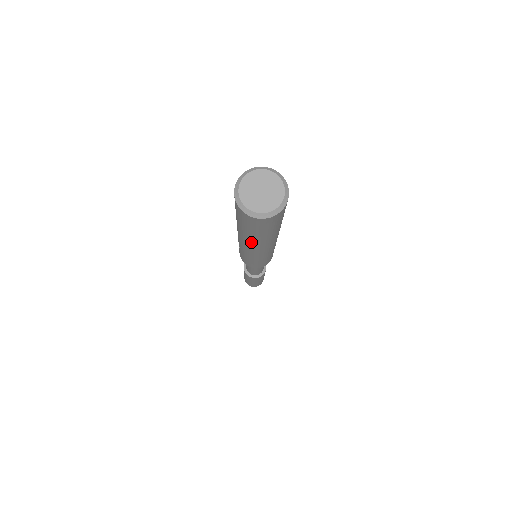
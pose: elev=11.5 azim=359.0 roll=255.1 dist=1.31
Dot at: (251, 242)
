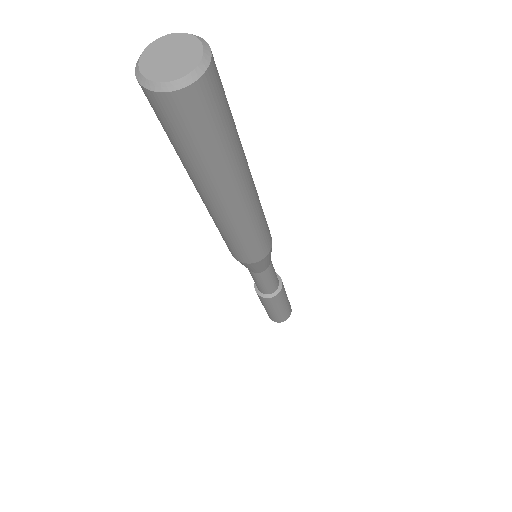
Dot at: occluded
